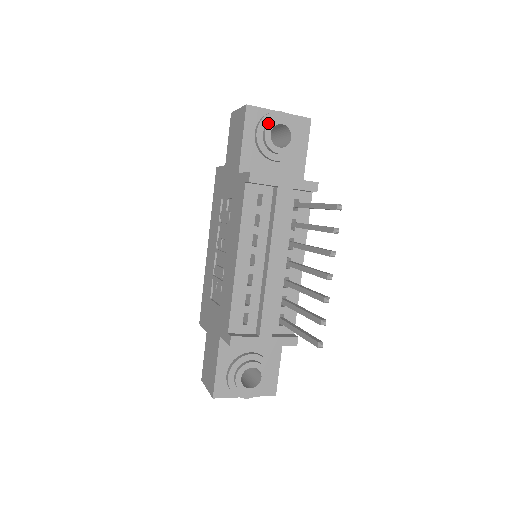
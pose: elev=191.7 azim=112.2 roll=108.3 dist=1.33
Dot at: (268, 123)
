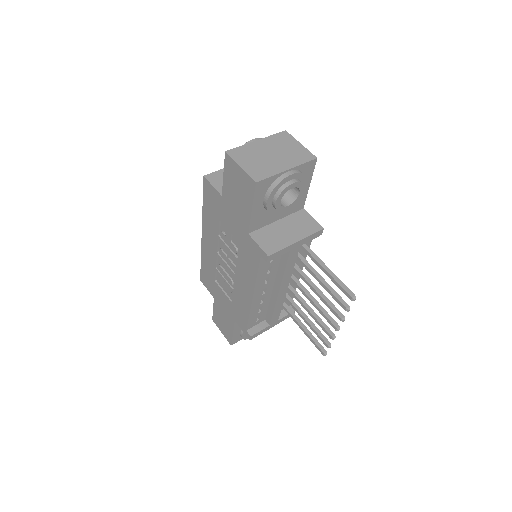
Dot at: (279, 195)
